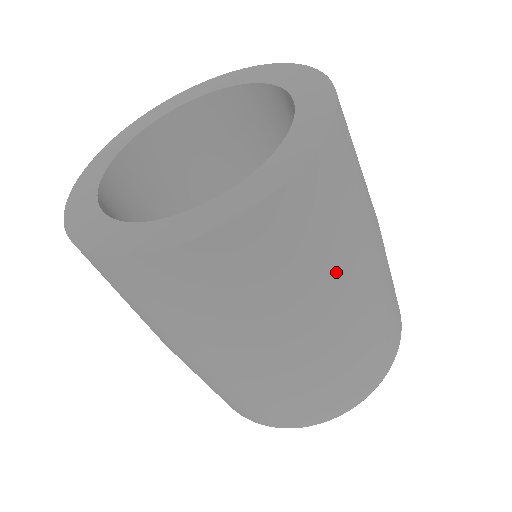
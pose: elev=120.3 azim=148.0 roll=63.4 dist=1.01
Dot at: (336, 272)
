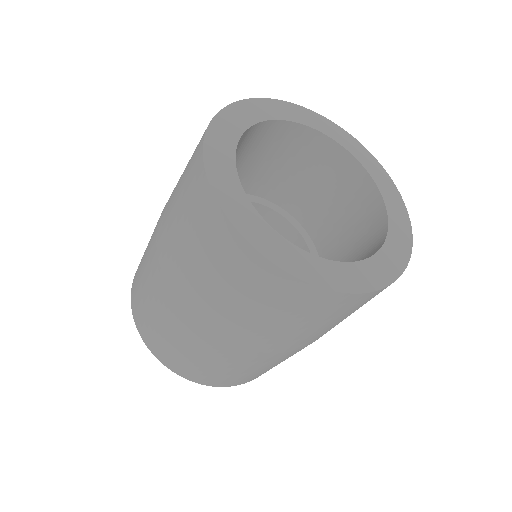
Dot at: occluded
